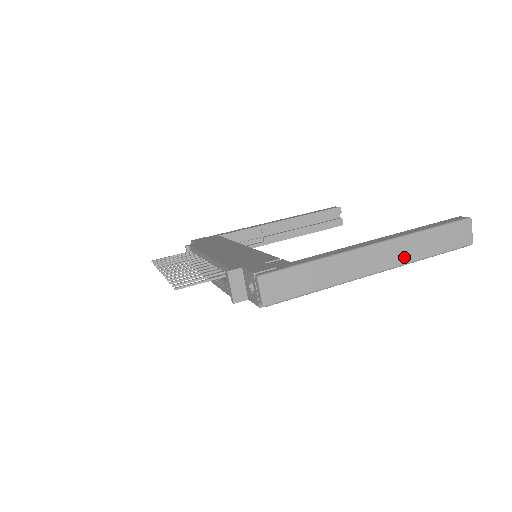
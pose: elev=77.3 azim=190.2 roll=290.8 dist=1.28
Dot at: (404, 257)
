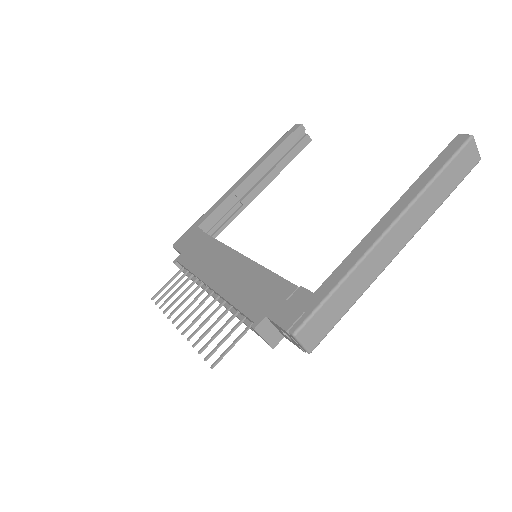
Dot at: (420, 220)
